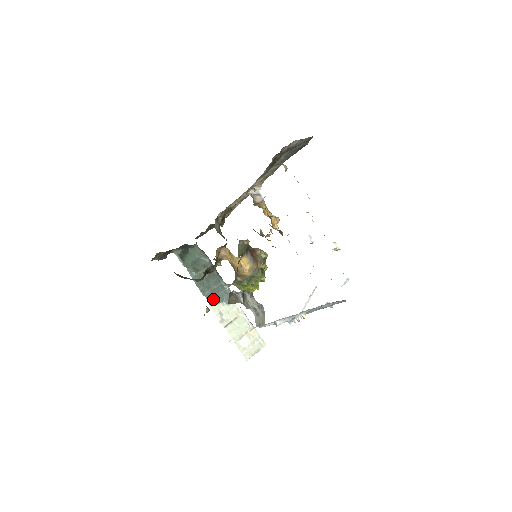
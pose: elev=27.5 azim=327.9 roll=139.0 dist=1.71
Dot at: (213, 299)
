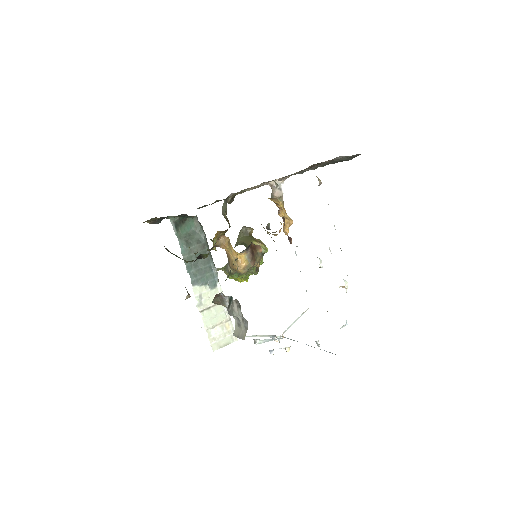
Dot at: (197, 279)
